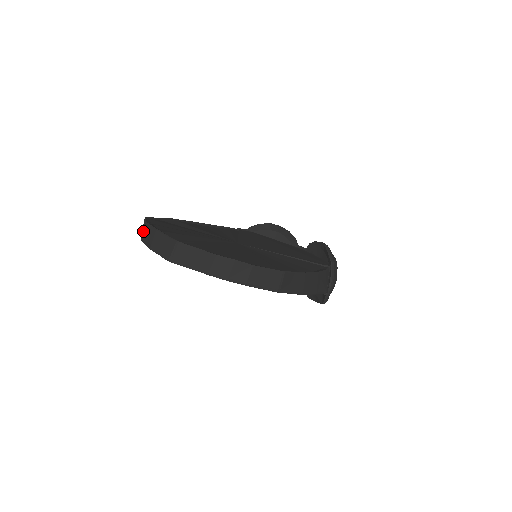
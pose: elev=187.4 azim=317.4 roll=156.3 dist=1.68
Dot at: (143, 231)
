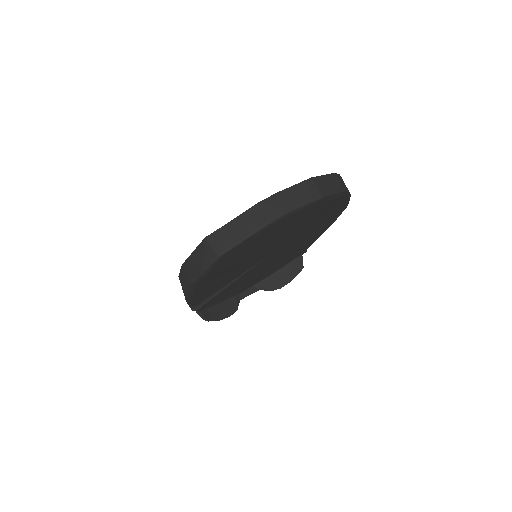
Dot at: (245, 225)
